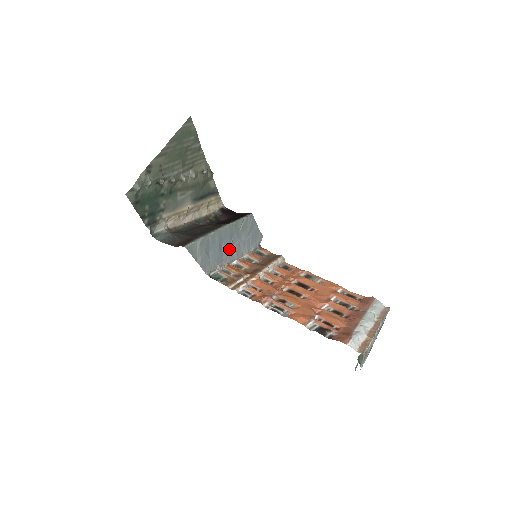
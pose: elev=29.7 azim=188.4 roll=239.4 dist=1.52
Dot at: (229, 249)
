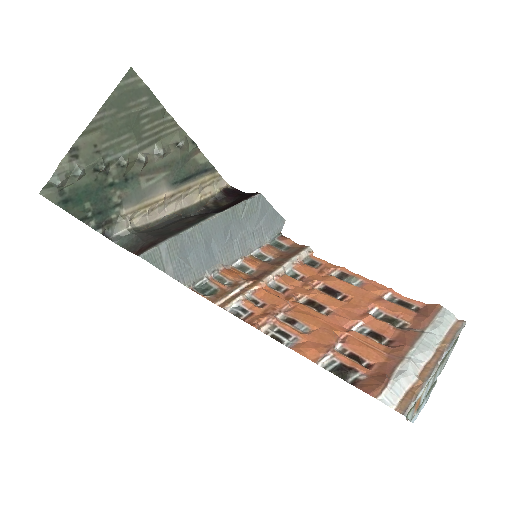
Dot at: (225, 246)
